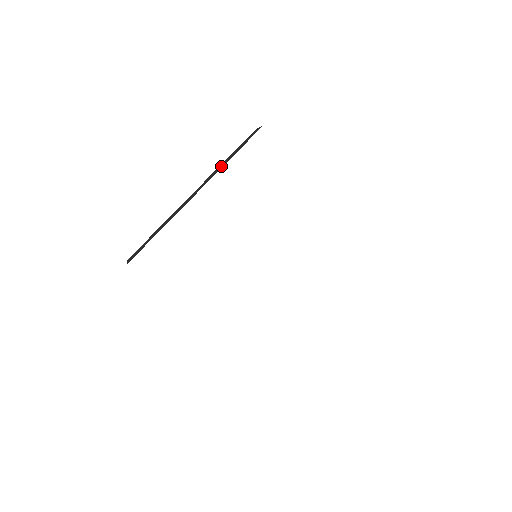
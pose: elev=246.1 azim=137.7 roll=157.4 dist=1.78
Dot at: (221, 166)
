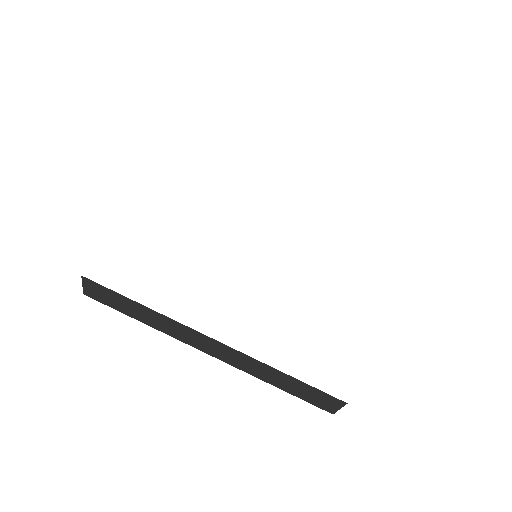
Dot at: occluded
